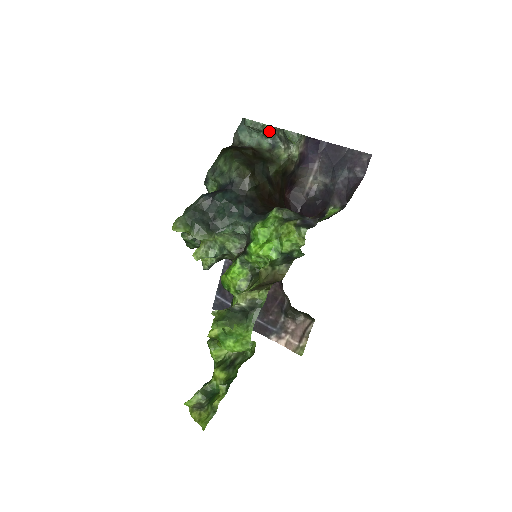
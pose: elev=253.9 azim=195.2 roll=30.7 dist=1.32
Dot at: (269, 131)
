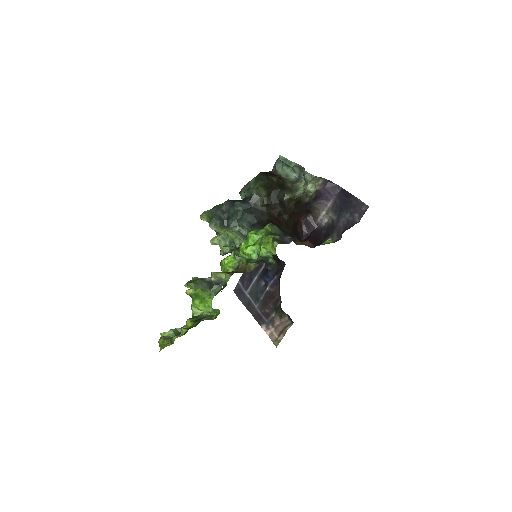
Dot at: (297, 168)
